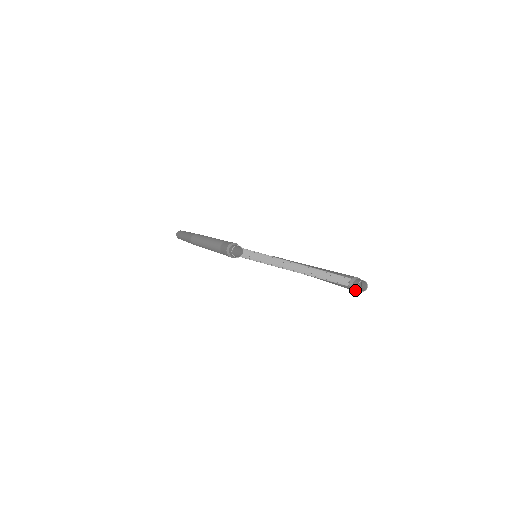
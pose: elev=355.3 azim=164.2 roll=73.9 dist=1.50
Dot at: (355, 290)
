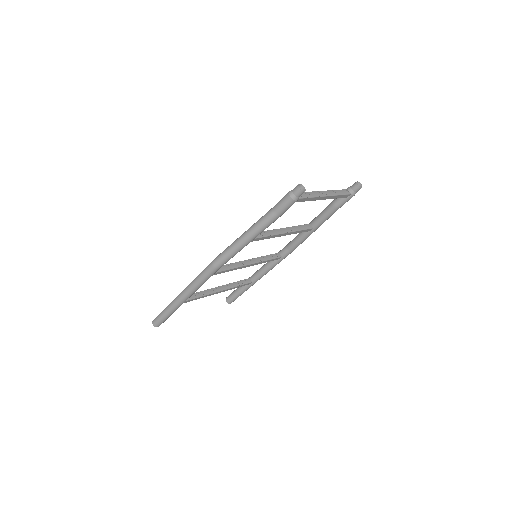
Dot at: occluded
